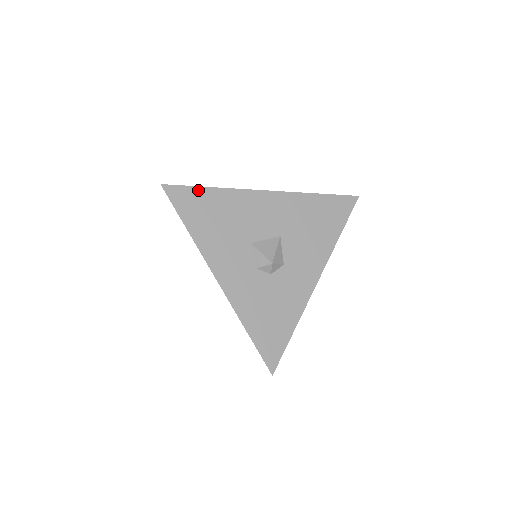
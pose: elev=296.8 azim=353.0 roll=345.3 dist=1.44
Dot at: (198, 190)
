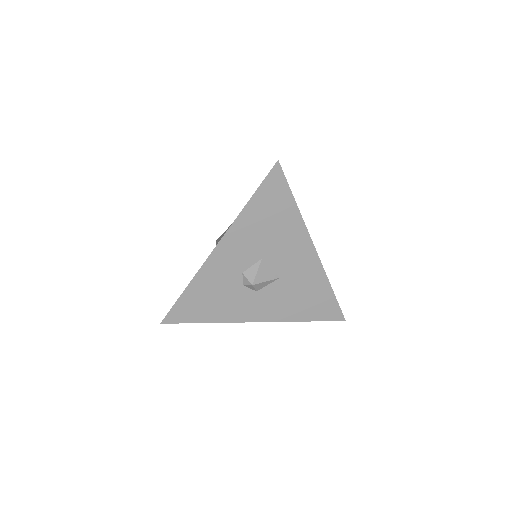
Dot at: (288, 194)
